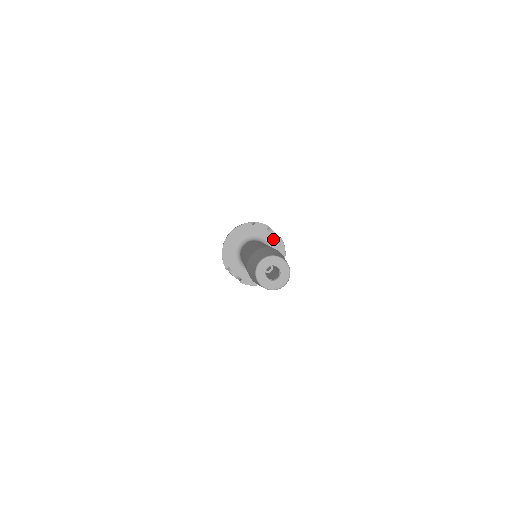
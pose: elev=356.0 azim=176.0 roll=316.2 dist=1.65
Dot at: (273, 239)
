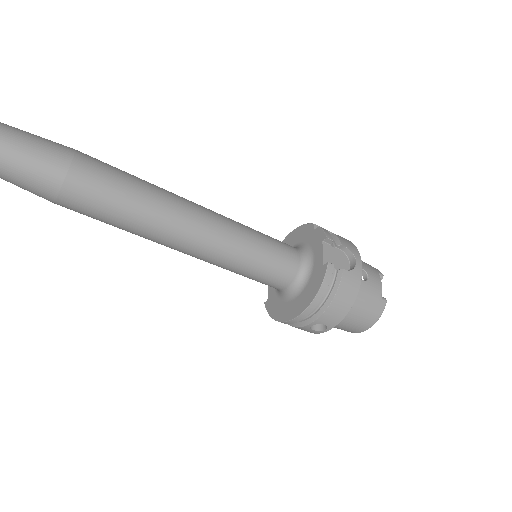
Dot at: (320, 260)
